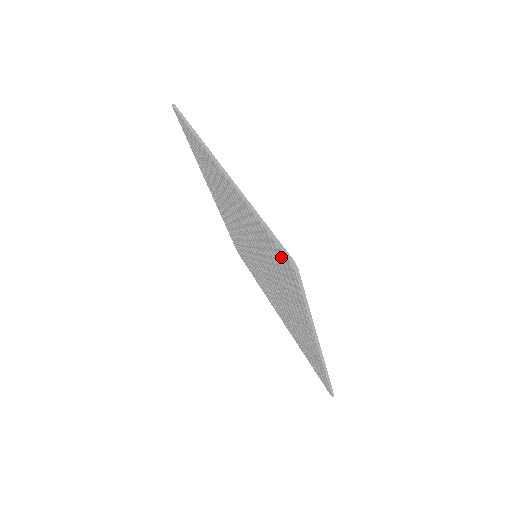
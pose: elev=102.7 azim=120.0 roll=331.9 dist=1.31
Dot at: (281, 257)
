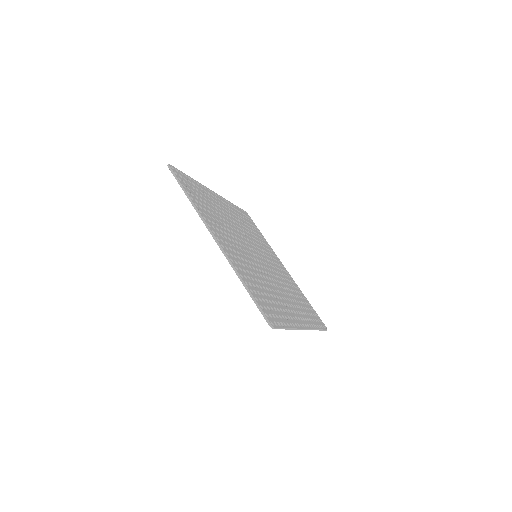
Dot at: occluded
